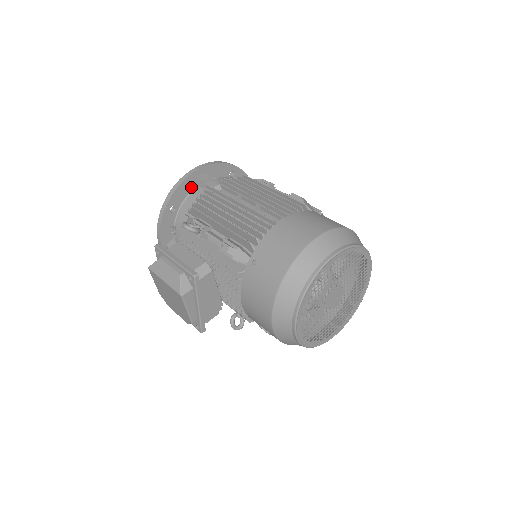
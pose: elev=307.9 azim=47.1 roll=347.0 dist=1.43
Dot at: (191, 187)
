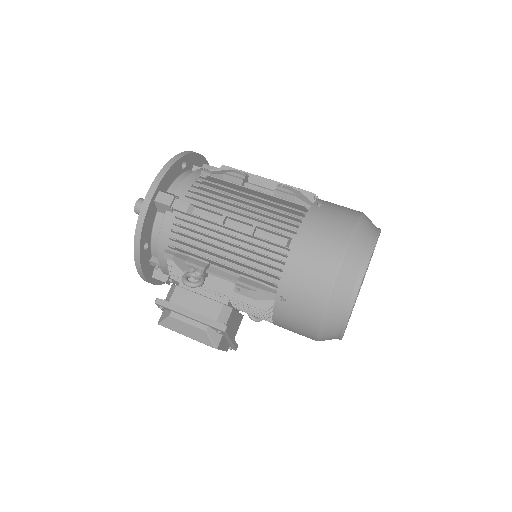
Dot at: (154, 213)
